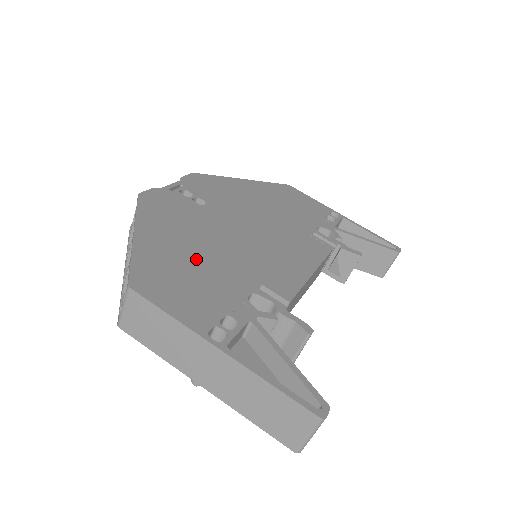
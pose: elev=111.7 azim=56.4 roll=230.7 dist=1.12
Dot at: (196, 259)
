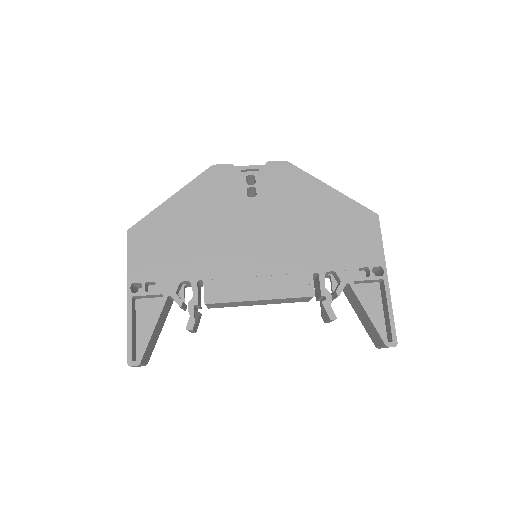
Dot at: (185, 237)
